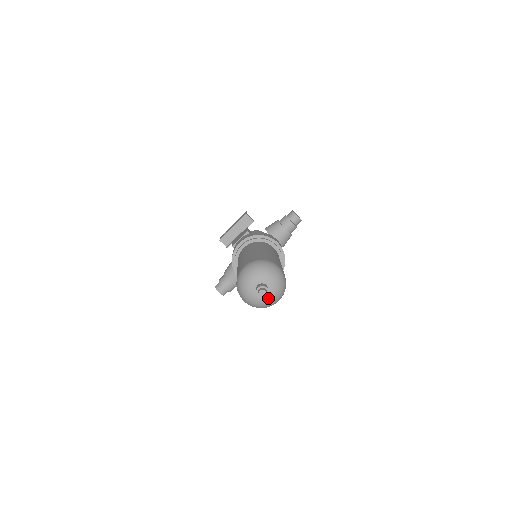
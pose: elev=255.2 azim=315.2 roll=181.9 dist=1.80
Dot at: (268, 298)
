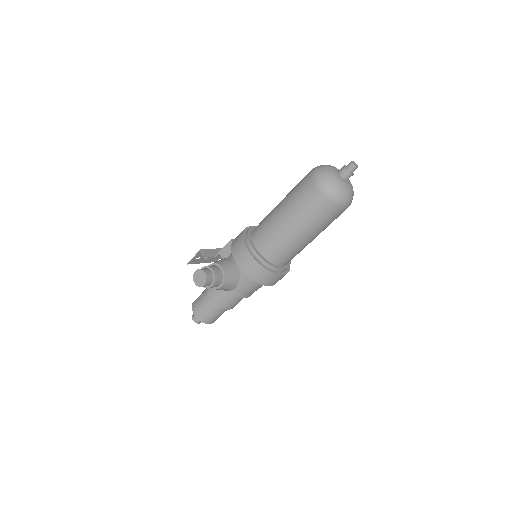
Dot at: (348, 185)
